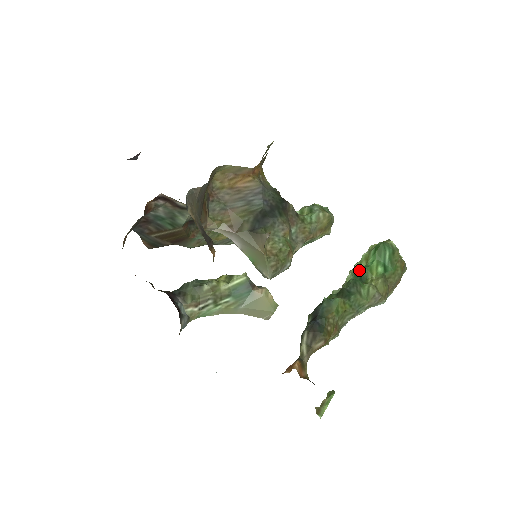
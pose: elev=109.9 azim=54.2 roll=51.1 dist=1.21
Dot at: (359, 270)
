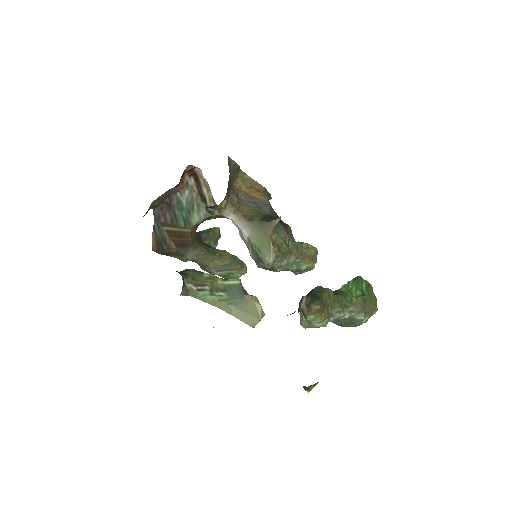
Dot at: occluded
